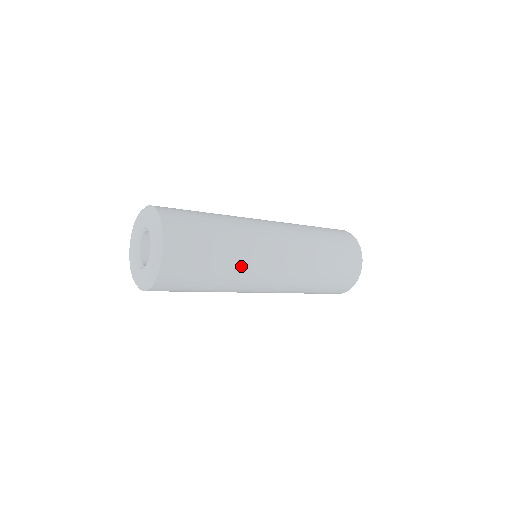
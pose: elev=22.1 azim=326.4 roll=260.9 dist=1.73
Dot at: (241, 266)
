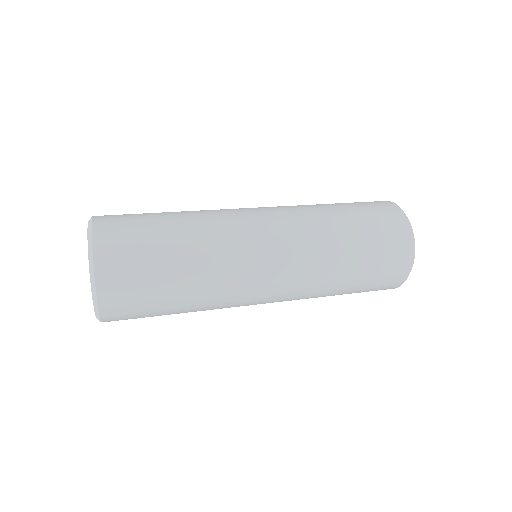
Dot at: (215, 281)
